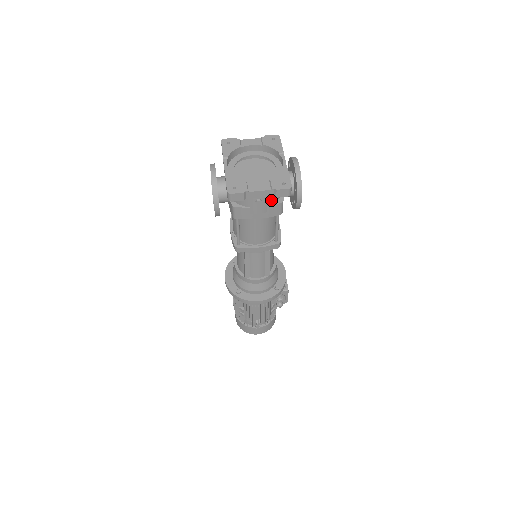
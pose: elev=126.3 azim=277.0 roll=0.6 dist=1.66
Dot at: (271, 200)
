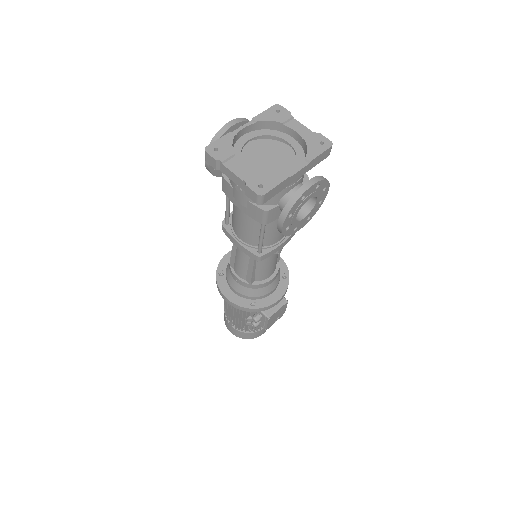
Dot at: occluded
